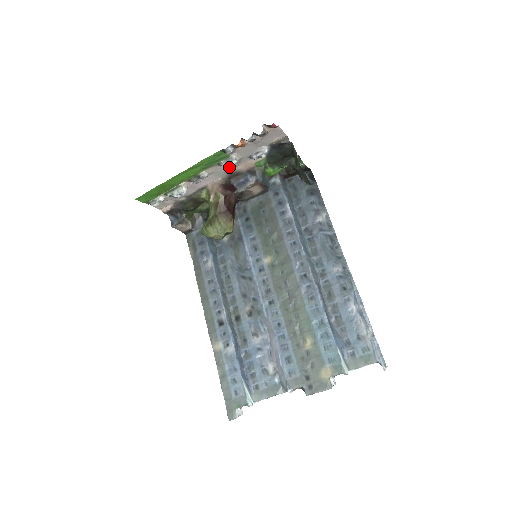
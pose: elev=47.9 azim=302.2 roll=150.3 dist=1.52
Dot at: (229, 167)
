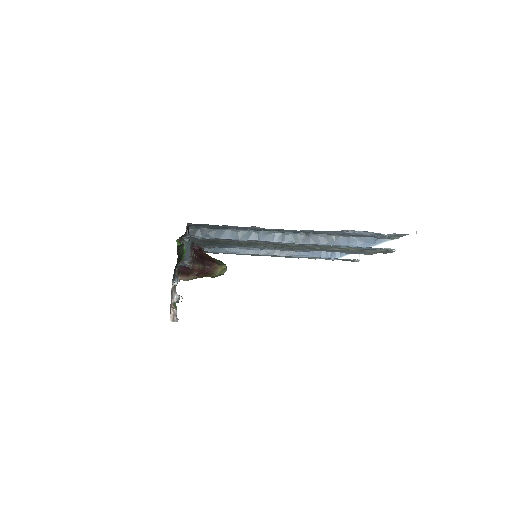
Dot at: occluded
